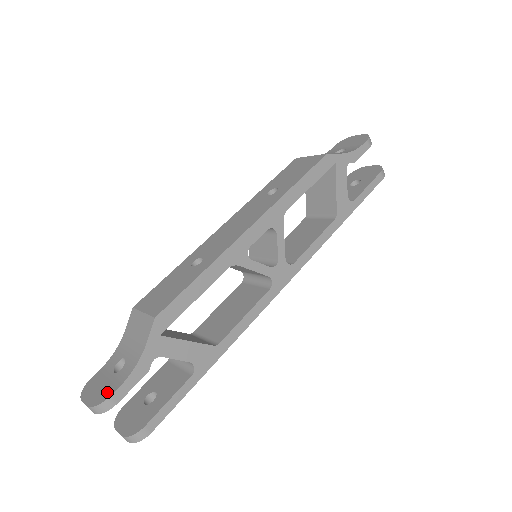
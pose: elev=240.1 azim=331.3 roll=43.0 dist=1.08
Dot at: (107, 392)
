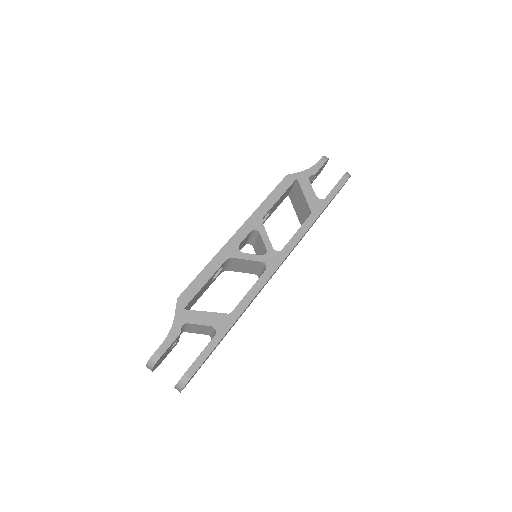
Dot at: (156, 352)
